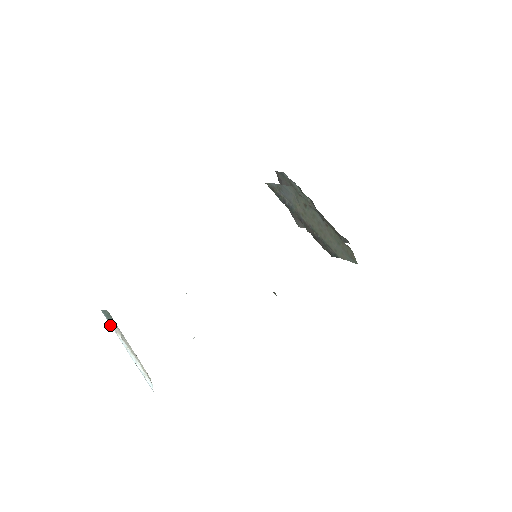
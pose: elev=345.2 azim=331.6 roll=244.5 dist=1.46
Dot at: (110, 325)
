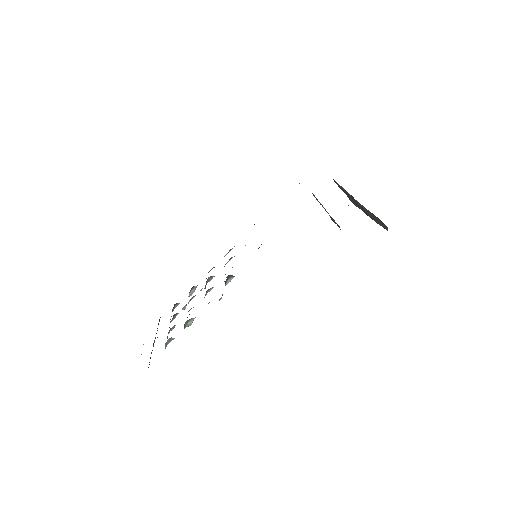
Dot at: occluded
